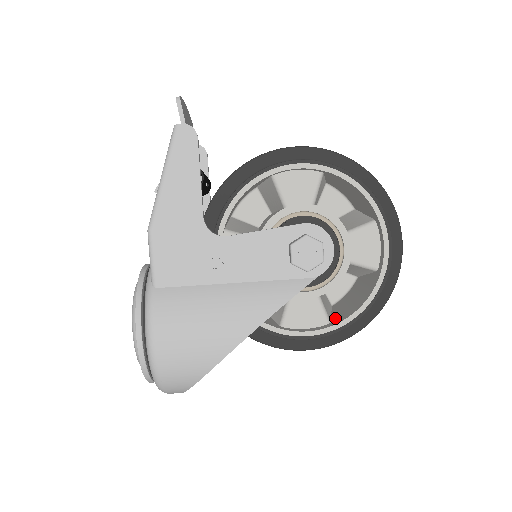
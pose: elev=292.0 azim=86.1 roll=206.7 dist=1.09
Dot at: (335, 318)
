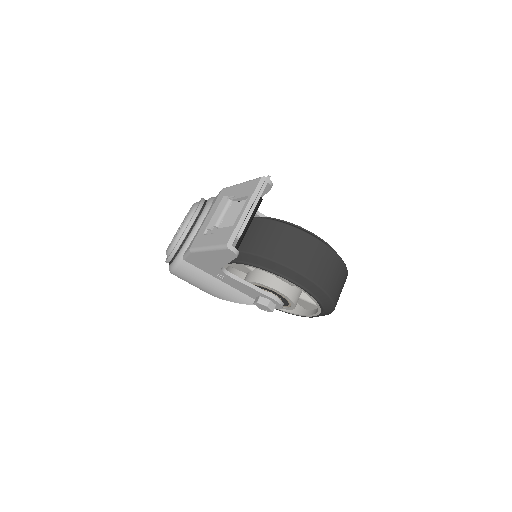
Dot at: occluded
